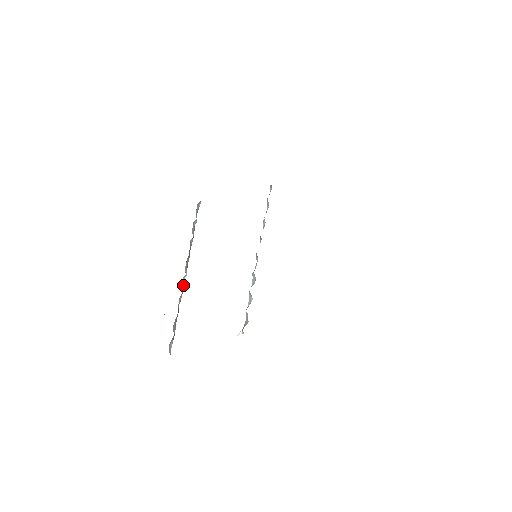
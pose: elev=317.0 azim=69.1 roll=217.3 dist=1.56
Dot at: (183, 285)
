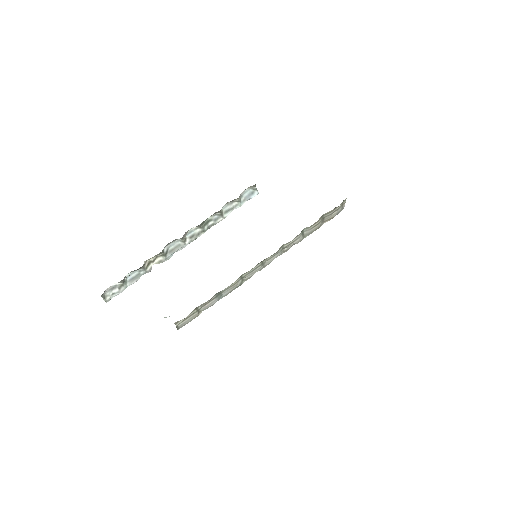
Dot at: (175, 250)
